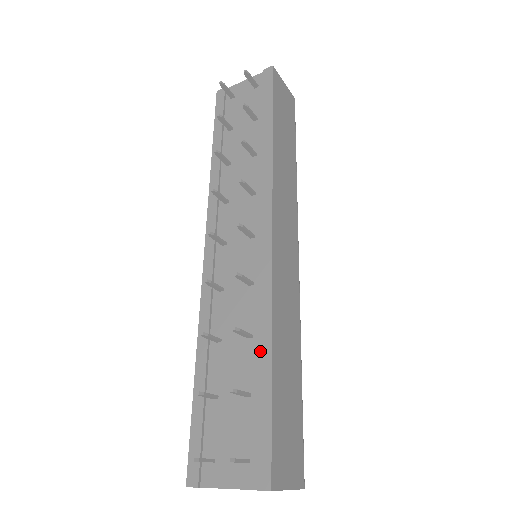
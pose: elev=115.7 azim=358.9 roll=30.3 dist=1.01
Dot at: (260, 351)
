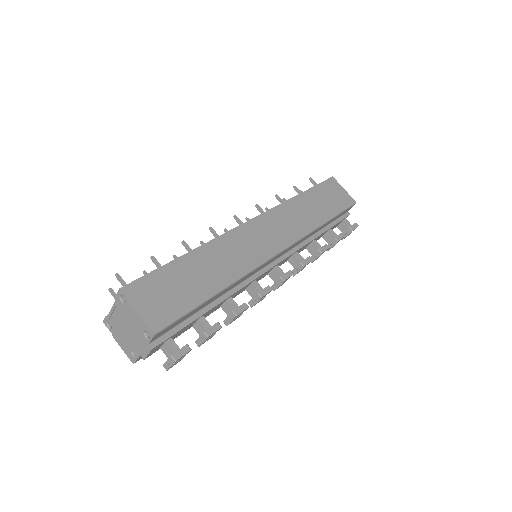
Dot at: occluded
